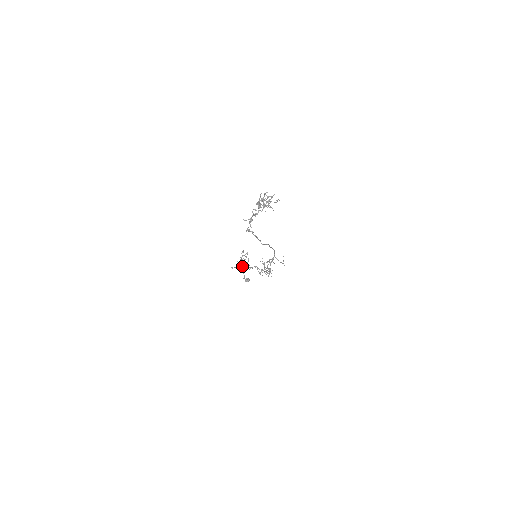
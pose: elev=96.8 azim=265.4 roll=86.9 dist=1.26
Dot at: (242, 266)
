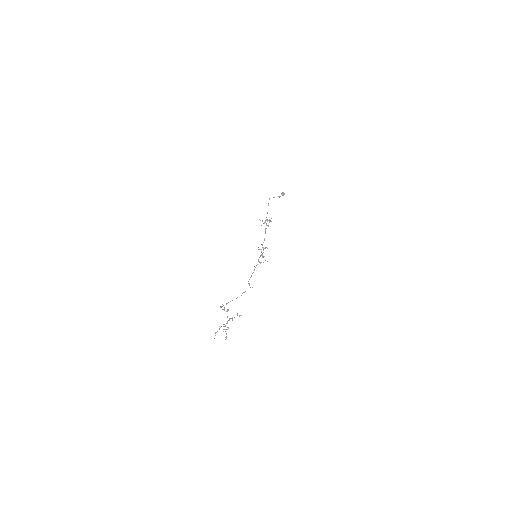
Dot at: occluded
